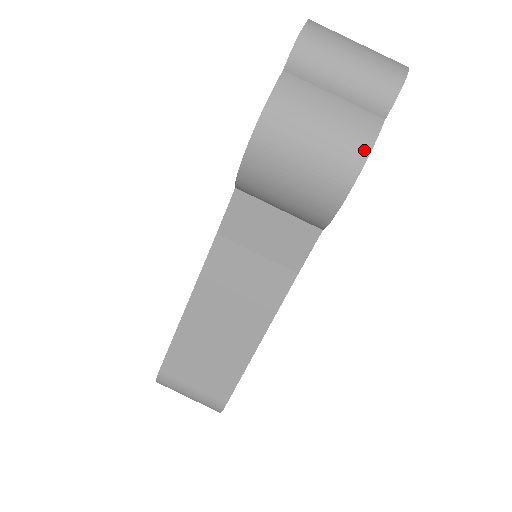
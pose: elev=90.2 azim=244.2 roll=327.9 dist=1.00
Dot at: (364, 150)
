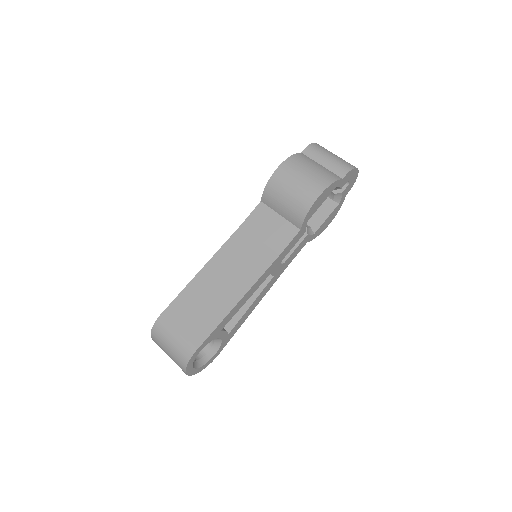
Dot at: (330, 182)
